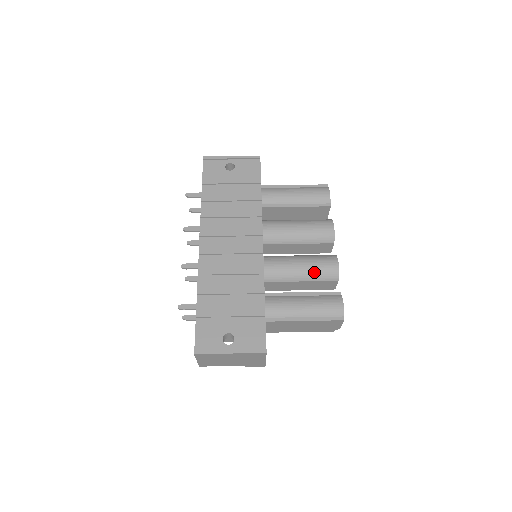
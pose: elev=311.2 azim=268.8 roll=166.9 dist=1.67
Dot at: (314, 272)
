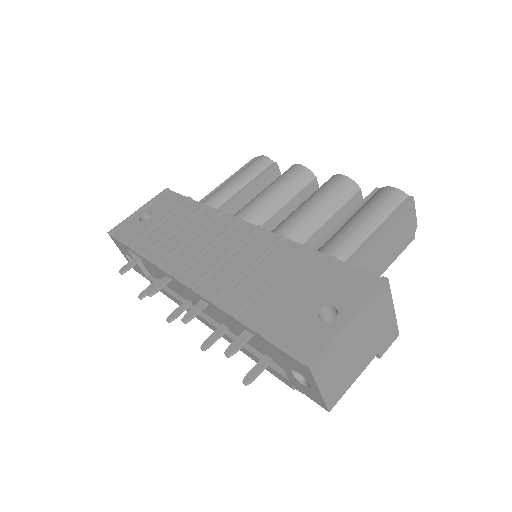
Dot at: (330, 199)
